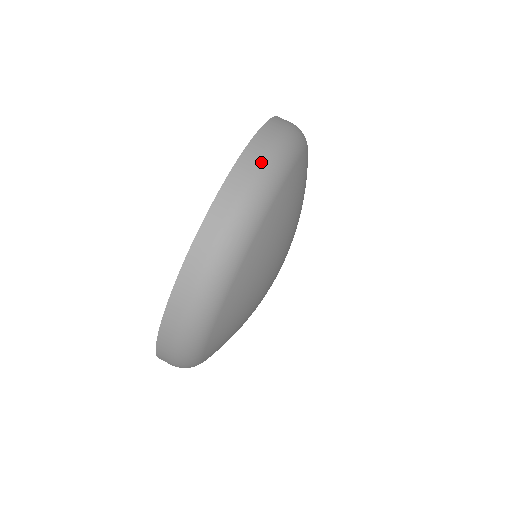
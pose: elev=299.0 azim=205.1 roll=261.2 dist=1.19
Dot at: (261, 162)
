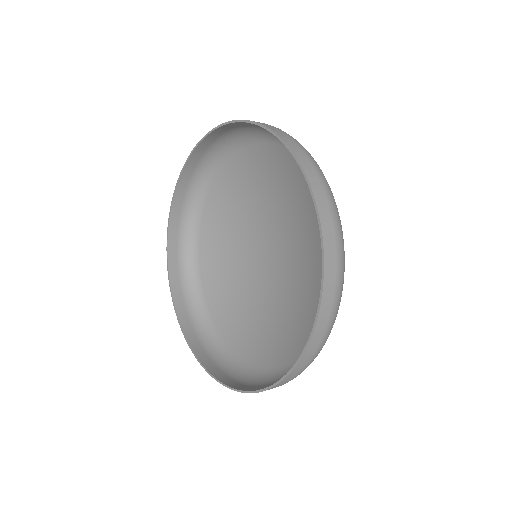
Dot at: (335, 223)
